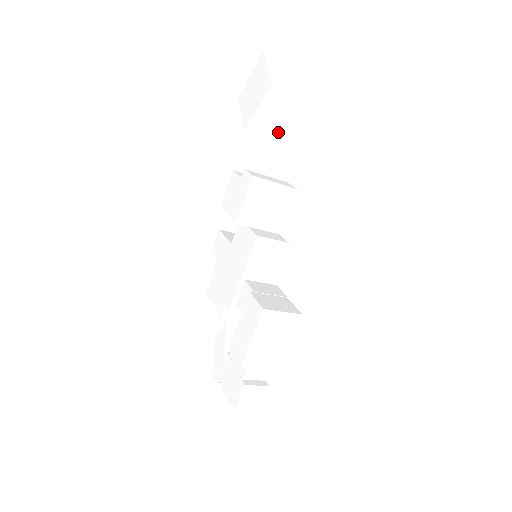
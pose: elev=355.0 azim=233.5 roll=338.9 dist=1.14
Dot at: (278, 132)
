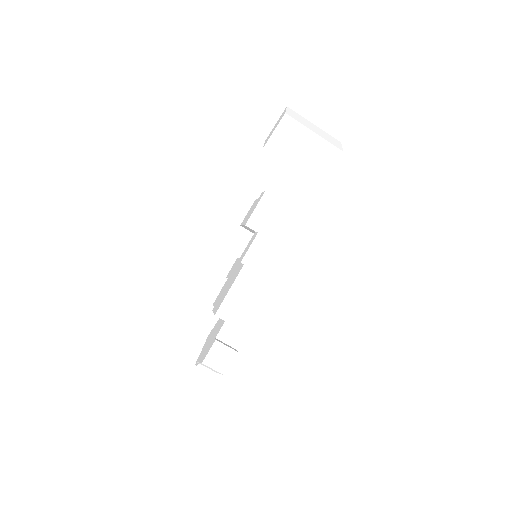
Dot at: (287, 155)
